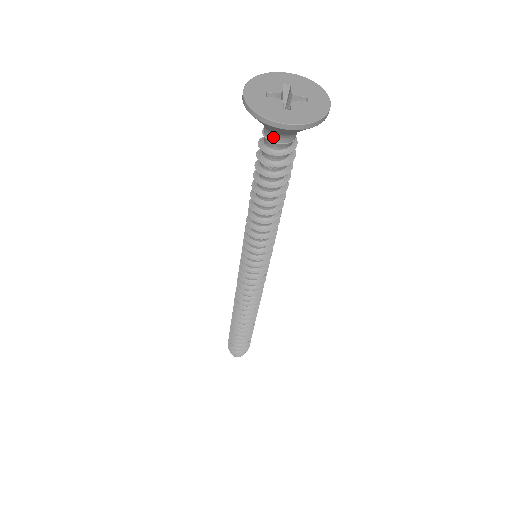
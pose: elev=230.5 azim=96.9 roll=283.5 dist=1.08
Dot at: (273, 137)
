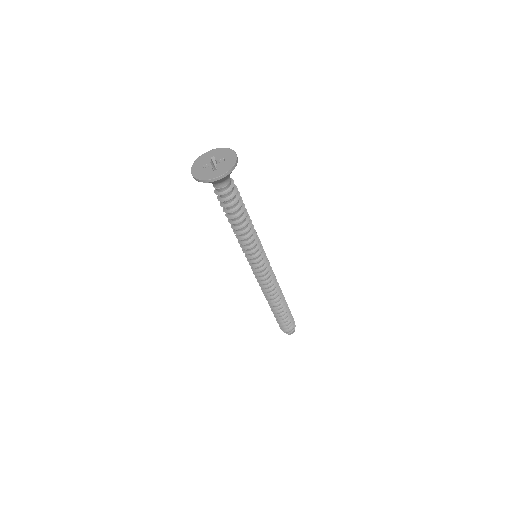
Dot at: (218, 186)
